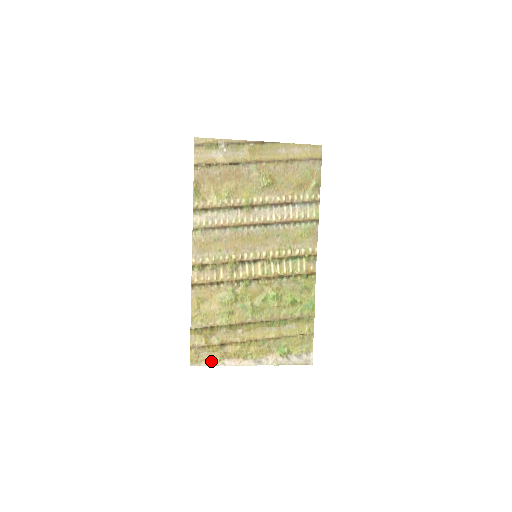
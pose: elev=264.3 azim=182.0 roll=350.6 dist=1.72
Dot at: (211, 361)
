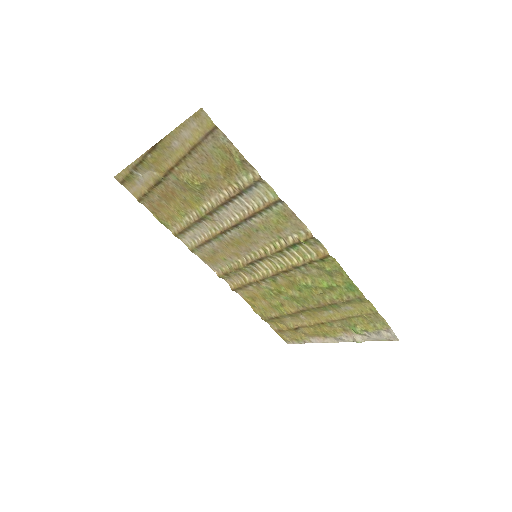
Dot at: (299, 340)
